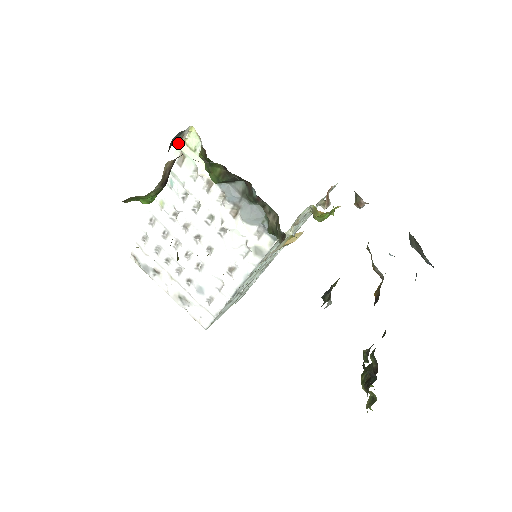
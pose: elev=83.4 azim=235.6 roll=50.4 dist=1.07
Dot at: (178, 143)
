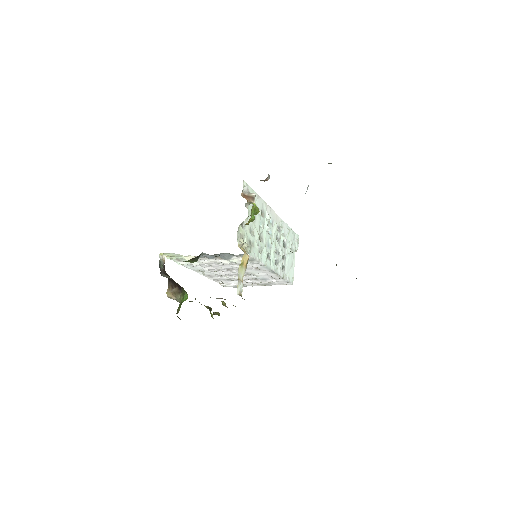
Dot at: occluded
